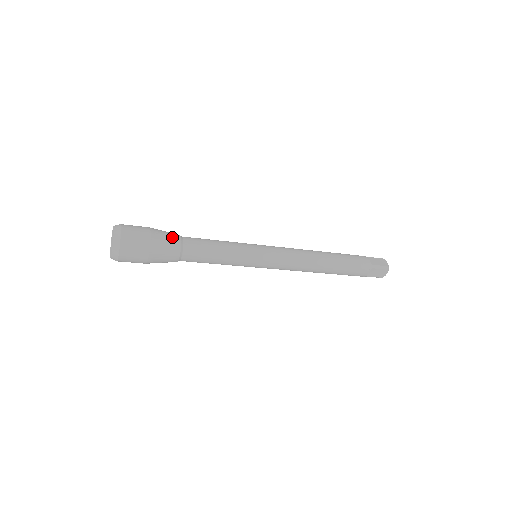
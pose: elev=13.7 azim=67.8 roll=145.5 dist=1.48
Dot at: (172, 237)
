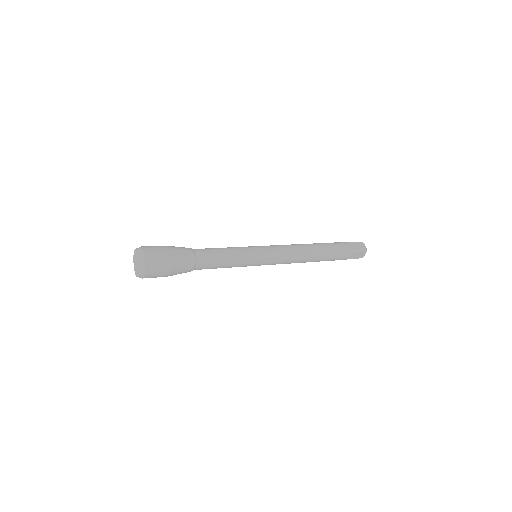
Dot at: (186, 253)
